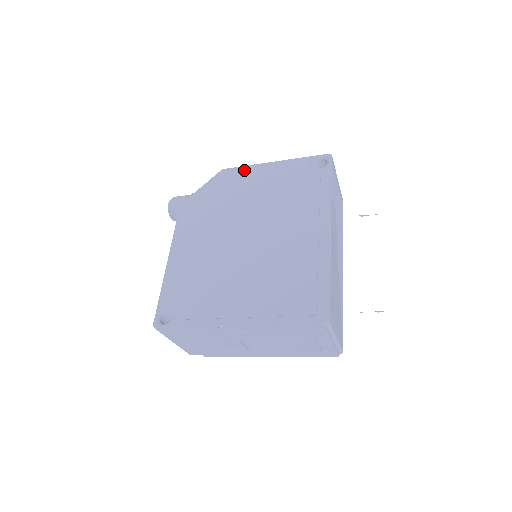
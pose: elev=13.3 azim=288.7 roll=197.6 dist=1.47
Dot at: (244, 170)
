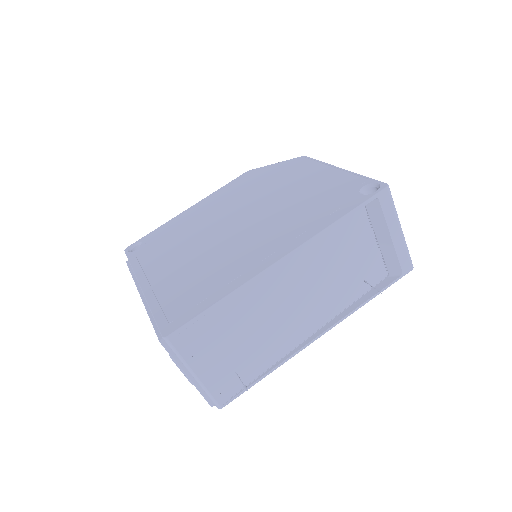
Dot at: (313, 164)
